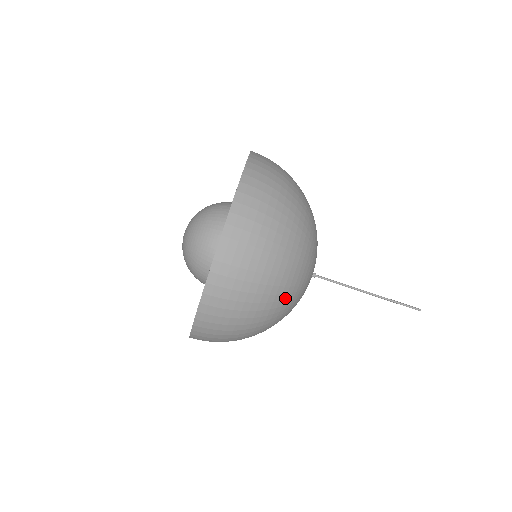
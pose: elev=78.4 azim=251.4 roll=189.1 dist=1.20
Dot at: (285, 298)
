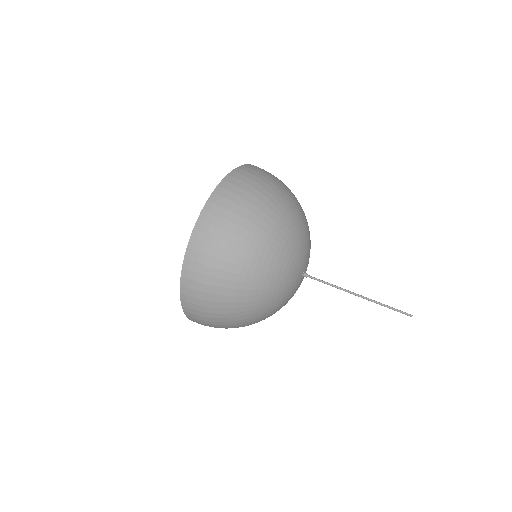
Dot at: (278, 231)
